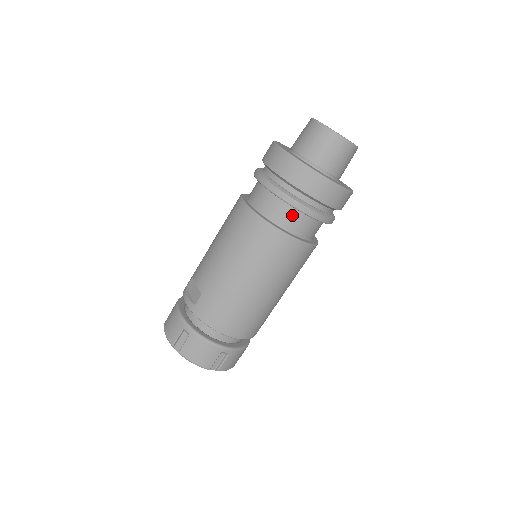
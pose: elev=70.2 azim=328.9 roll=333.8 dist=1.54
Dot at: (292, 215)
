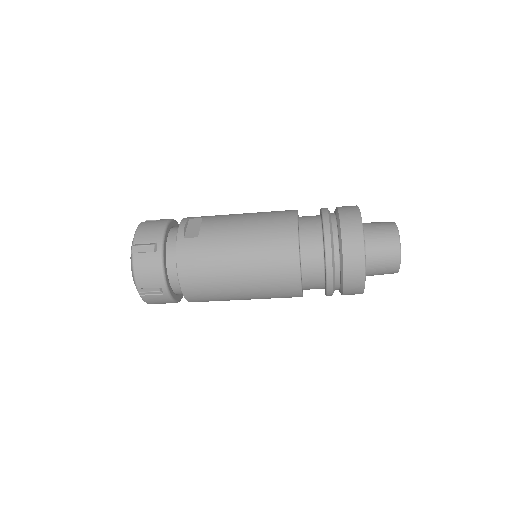
Dot at: (317, 263)
